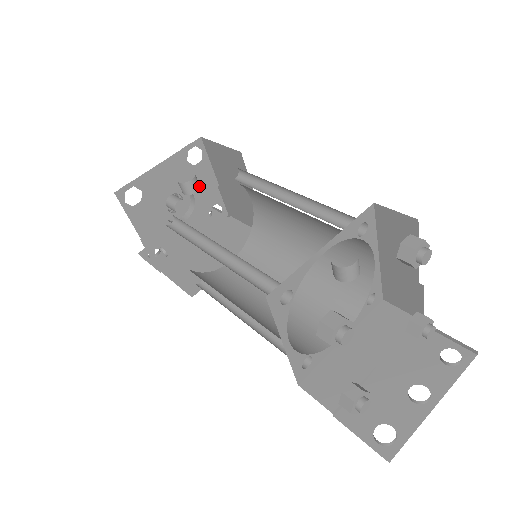
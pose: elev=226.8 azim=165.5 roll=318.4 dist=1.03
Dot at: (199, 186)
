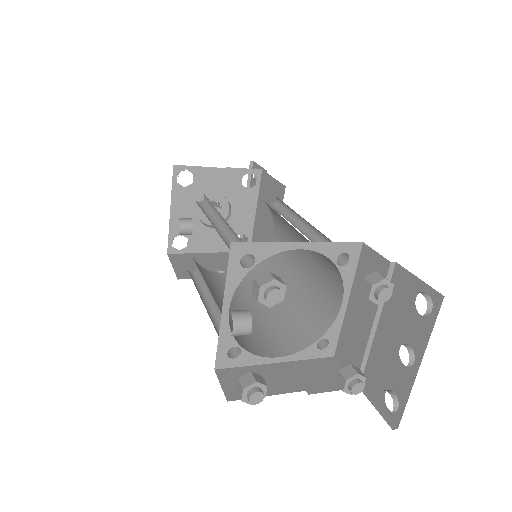
Dot at: (191, 223)
